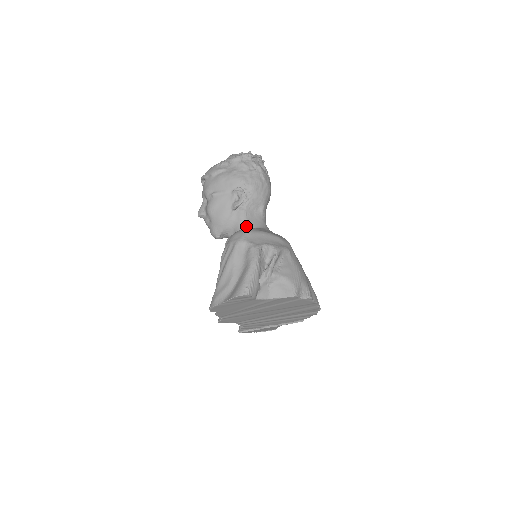
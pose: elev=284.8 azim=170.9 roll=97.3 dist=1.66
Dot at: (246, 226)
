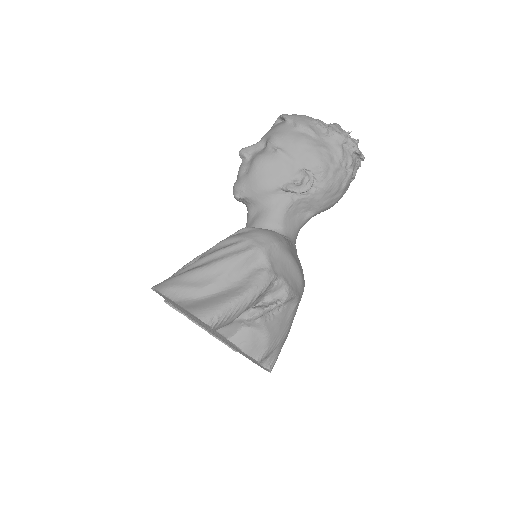
Dot at: (278, 220)
